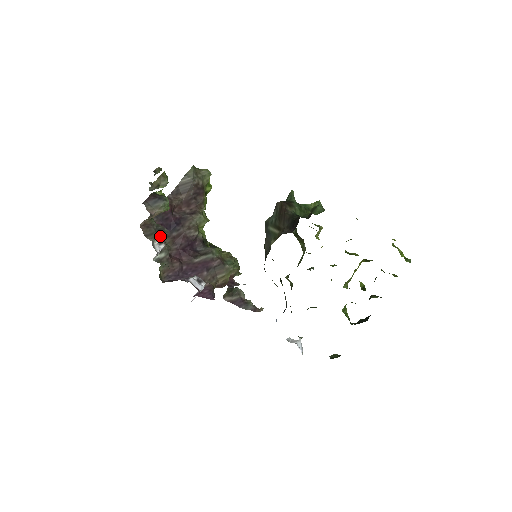
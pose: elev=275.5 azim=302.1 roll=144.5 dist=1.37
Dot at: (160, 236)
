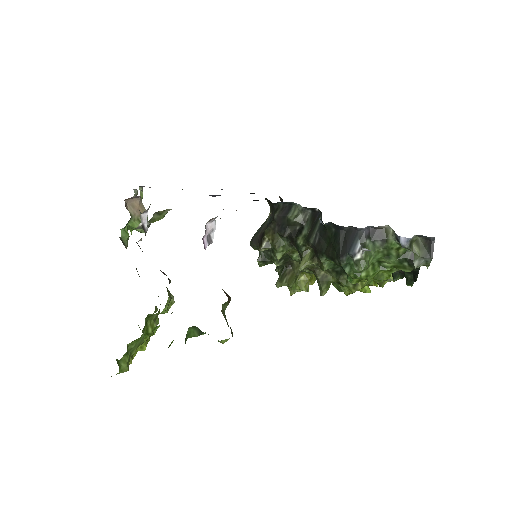
Dot at: occluded
